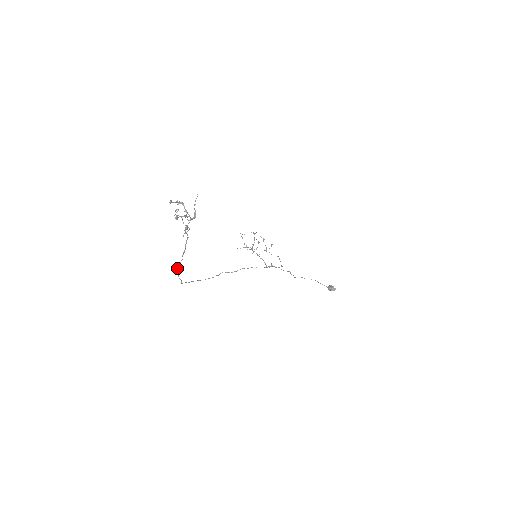
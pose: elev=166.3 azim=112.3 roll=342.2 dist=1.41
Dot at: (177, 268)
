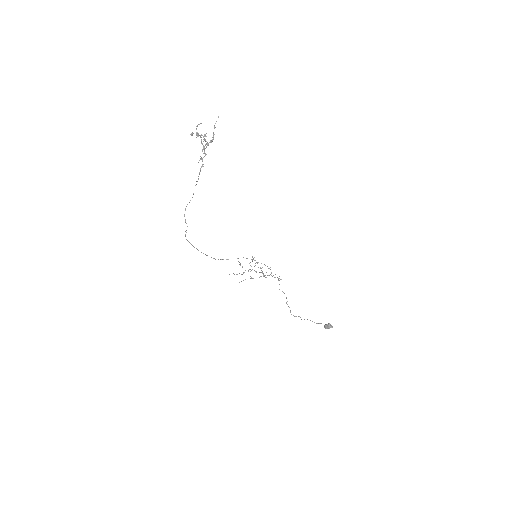
Dot at: (185, 210)
